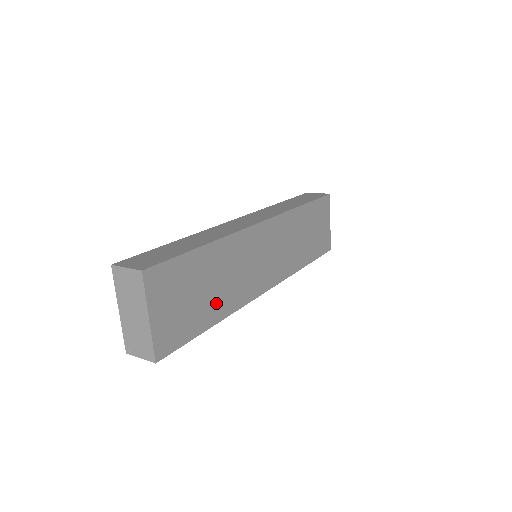
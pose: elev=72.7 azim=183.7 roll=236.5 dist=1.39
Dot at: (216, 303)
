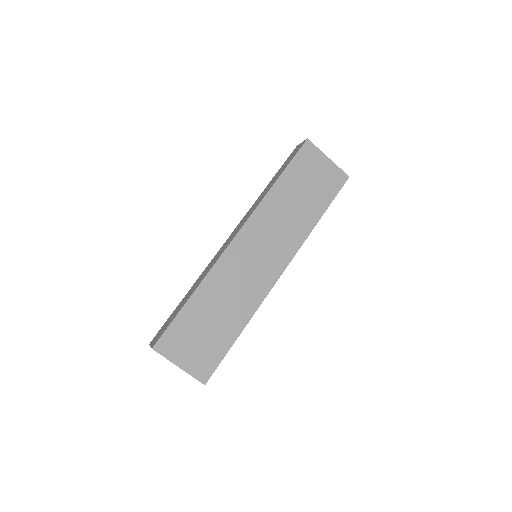
Dot at: (231, 320)
